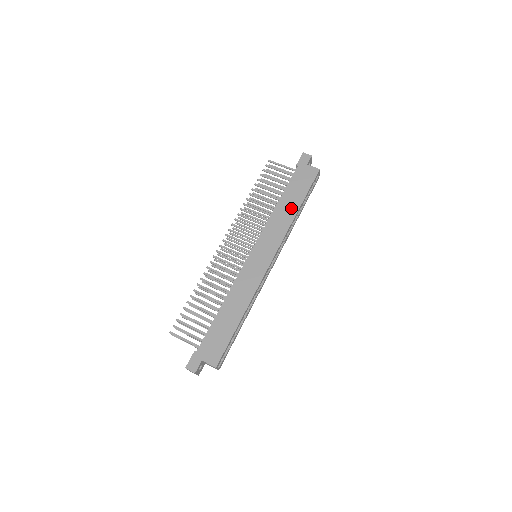
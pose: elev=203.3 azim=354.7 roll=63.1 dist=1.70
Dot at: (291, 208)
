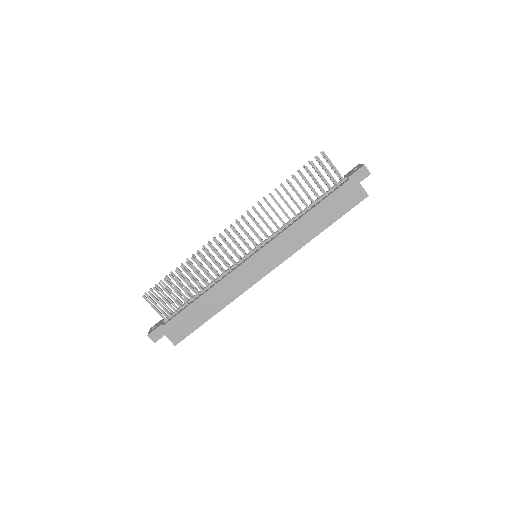
Dot at: (315, 227)
